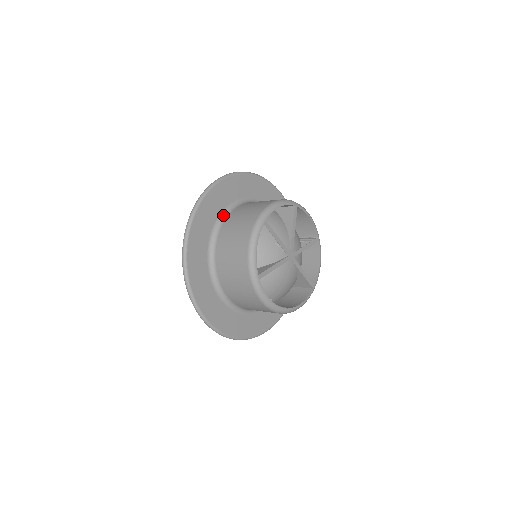
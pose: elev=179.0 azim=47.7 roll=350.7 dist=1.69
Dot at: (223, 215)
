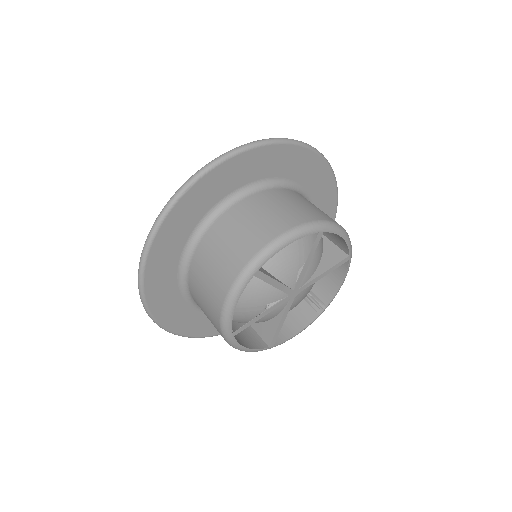
Dot at: (184, 288)
